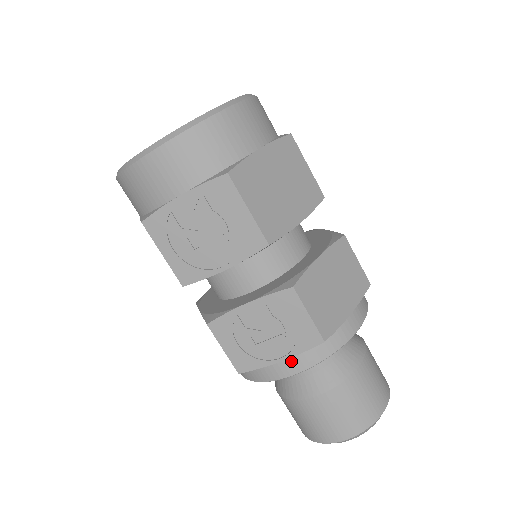
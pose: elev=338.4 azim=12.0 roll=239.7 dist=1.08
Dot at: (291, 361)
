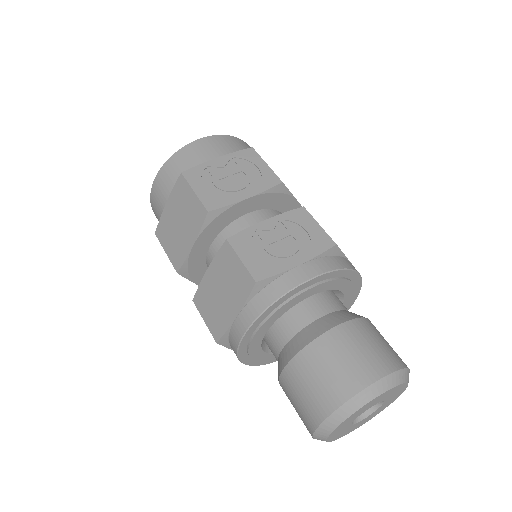
Dot at: (308, 265)
